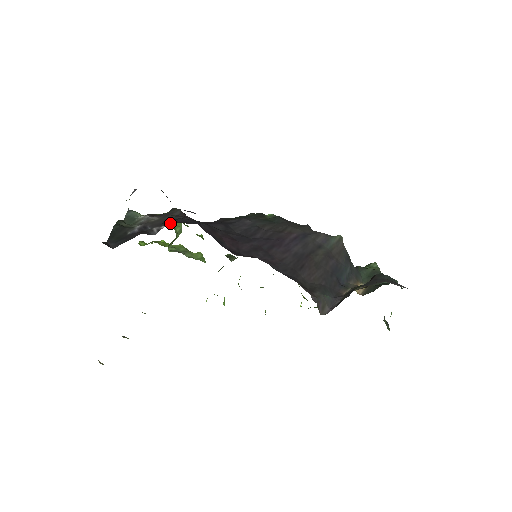
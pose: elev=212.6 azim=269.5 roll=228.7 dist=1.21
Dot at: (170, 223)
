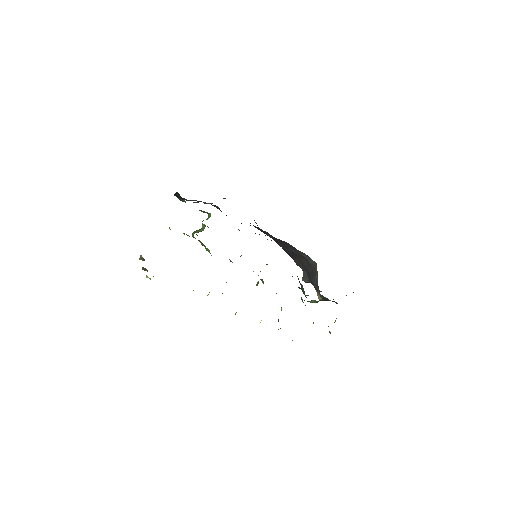
Dot at: (223, 198)
